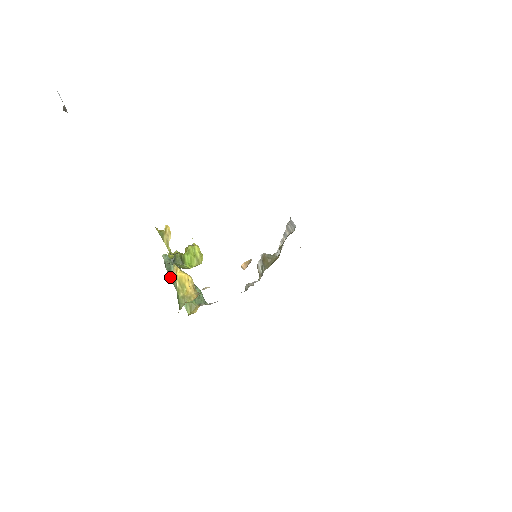
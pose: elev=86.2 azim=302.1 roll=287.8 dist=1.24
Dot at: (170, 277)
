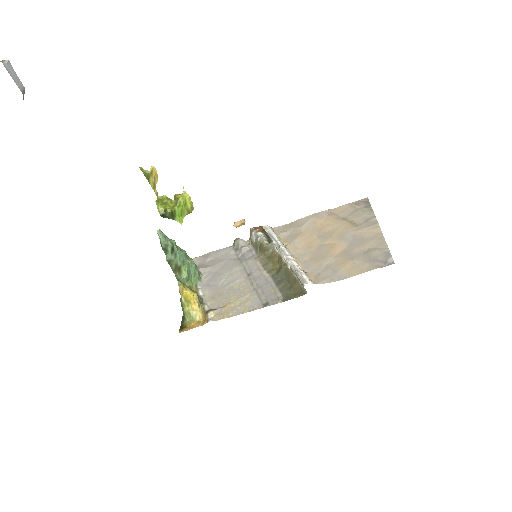
Dot at: (168, 261)
